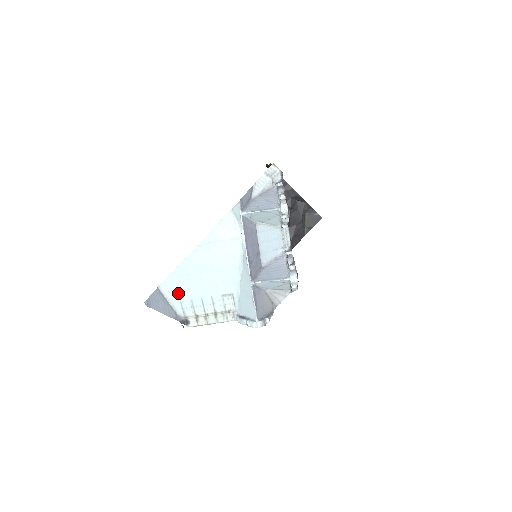
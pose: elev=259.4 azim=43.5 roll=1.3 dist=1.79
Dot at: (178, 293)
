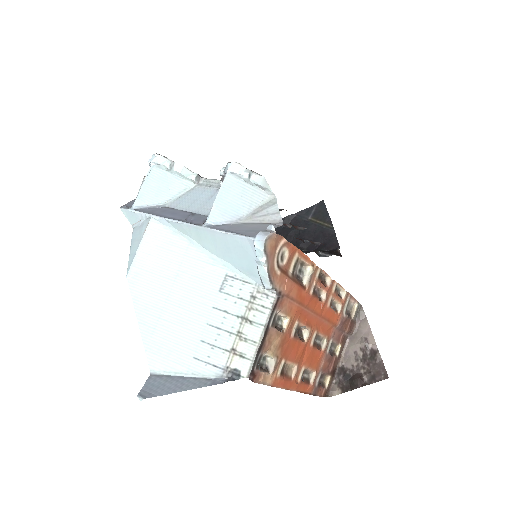
Dot at: (178, 352)
